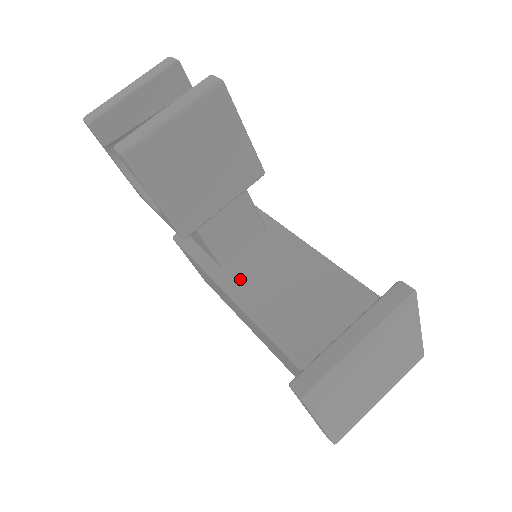
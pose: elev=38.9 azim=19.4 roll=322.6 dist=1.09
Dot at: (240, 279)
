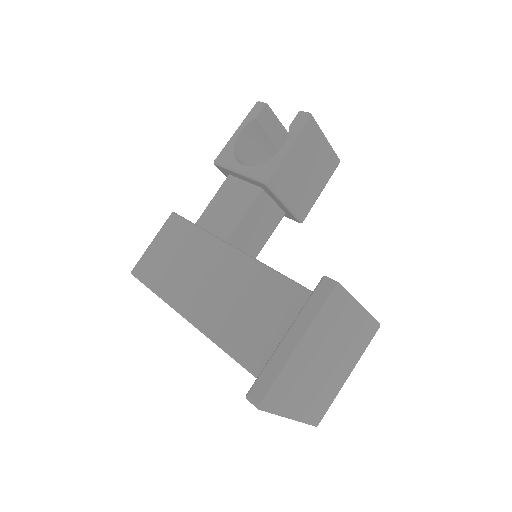
Dot at: occluded
